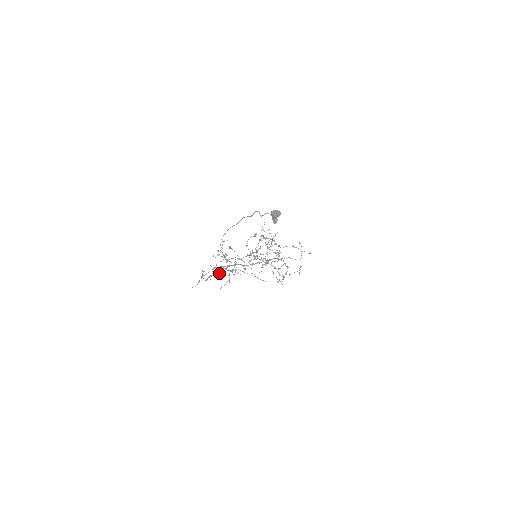
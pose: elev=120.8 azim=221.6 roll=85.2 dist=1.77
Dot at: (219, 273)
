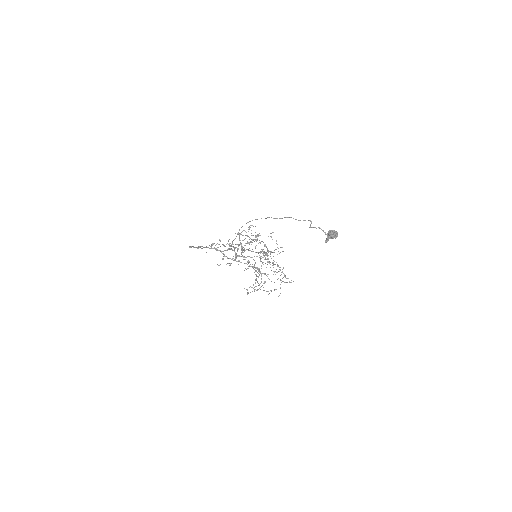
Dot at: (217, 250)
